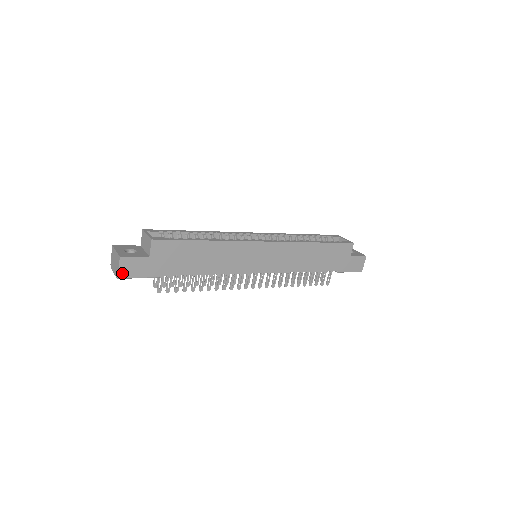
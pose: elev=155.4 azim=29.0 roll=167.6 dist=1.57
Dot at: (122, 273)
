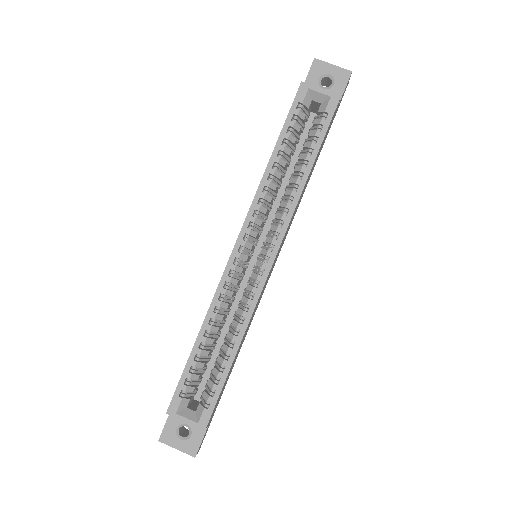
Dot at: occluded
